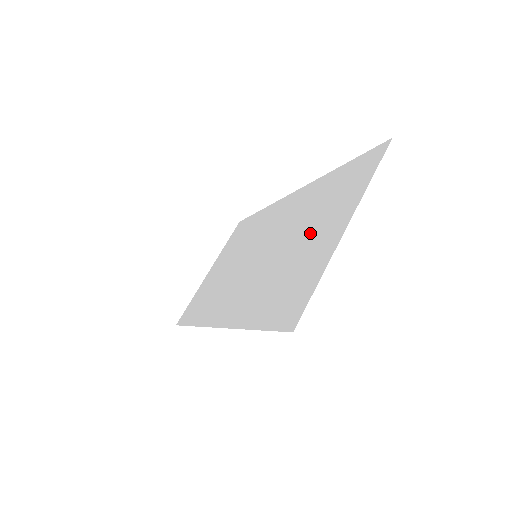
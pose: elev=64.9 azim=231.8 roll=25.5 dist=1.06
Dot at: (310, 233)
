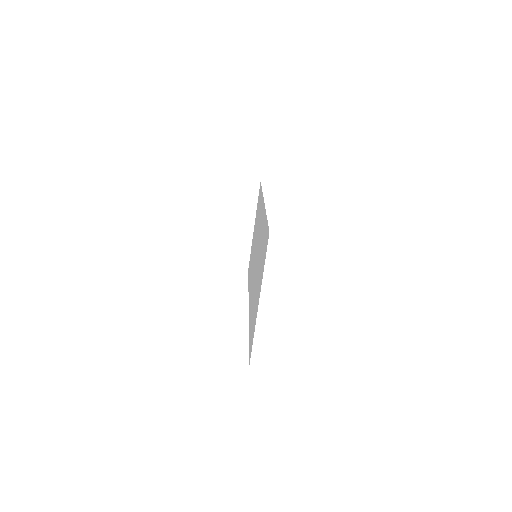
Dot at: (258, 279)
